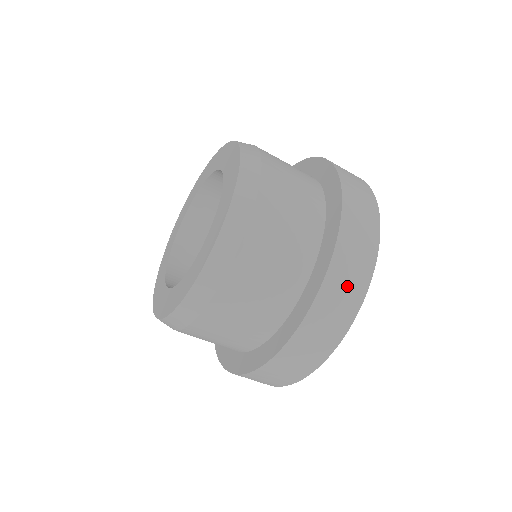
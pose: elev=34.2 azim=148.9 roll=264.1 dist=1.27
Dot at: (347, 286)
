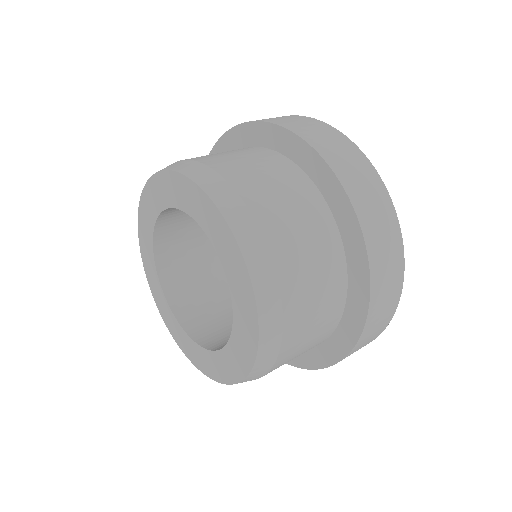
Dot at: (370, 194)
